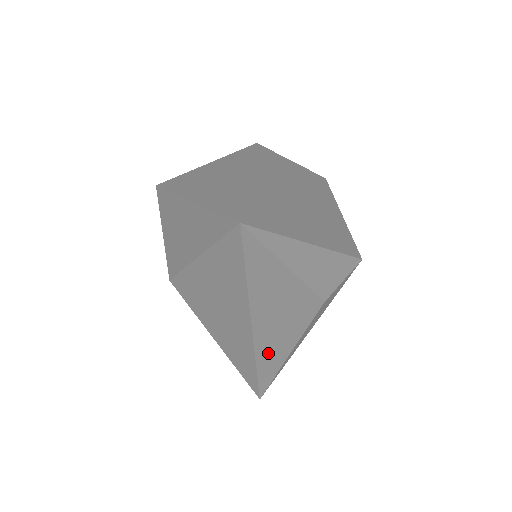
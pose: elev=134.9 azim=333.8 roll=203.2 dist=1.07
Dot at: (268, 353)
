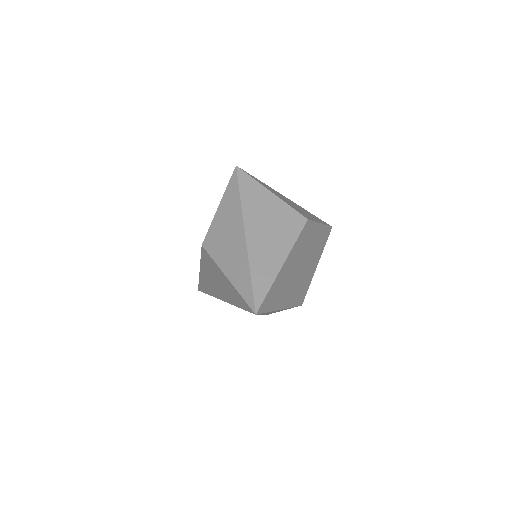
Dot at: occluded
